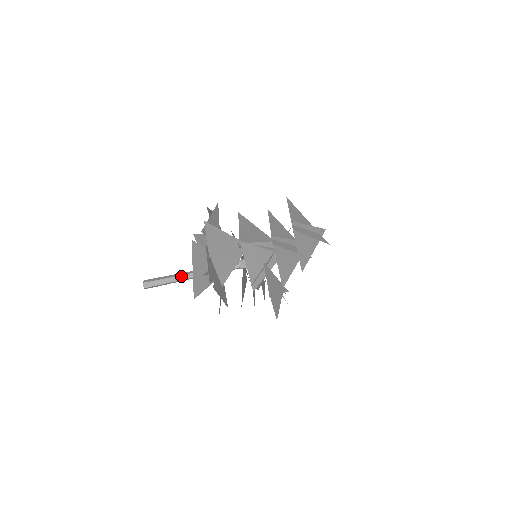
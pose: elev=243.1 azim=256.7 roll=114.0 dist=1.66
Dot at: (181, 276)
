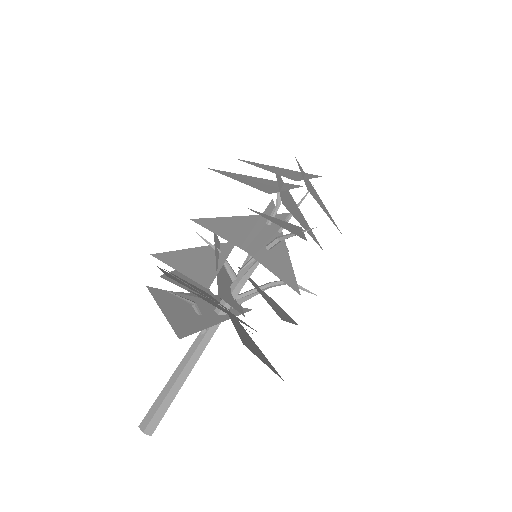
Dot at: (180, 365)
